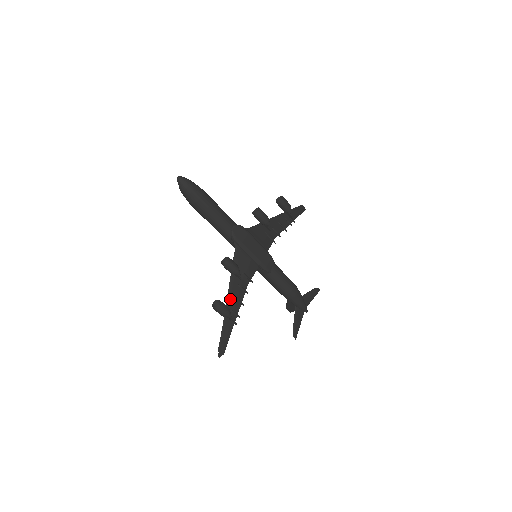
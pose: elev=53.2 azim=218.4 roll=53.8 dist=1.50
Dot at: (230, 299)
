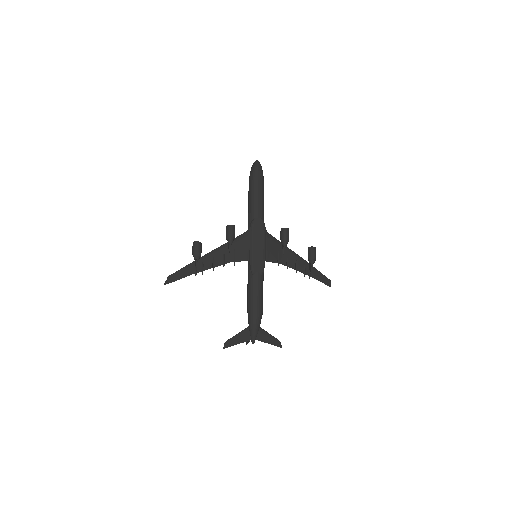
Dot at: (210, 255)
